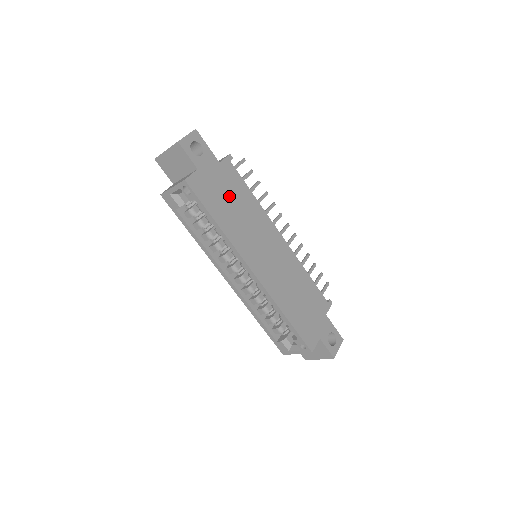
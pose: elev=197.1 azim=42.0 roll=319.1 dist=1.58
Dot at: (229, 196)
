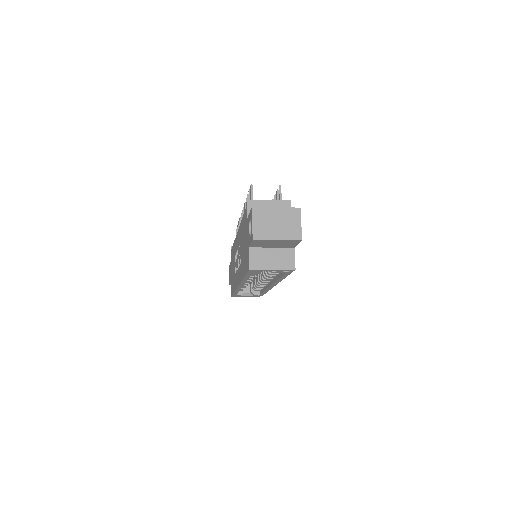
Dot at: occluded
